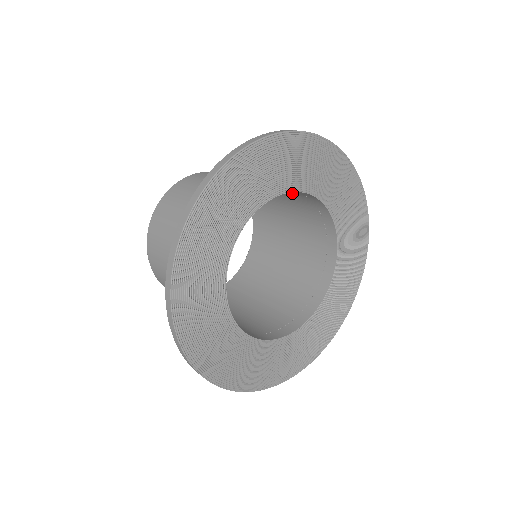
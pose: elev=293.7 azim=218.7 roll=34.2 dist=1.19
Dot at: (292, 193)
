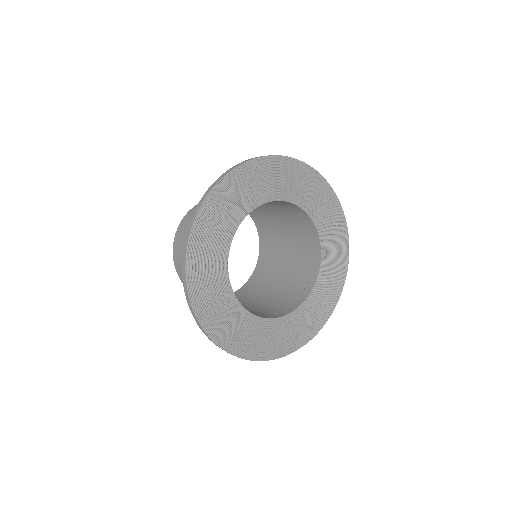
Dot at: occluded
